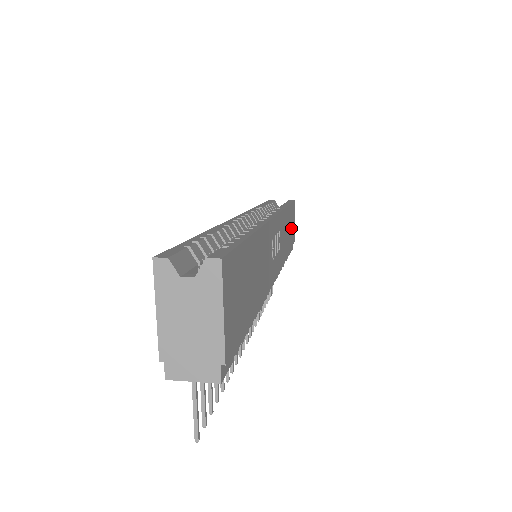
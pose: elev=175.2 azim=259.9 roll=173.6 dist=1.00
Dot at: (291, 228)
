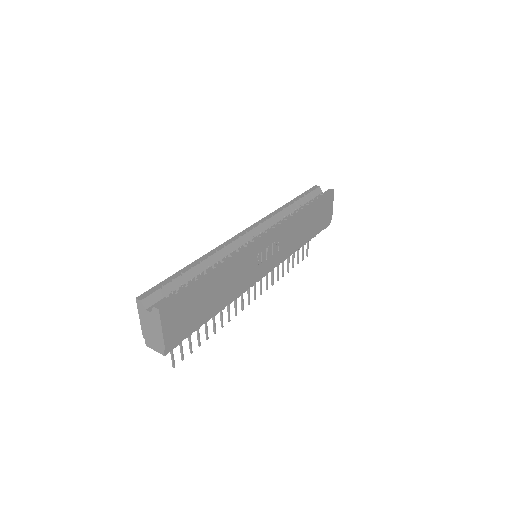
Dot at: (318, 217)
